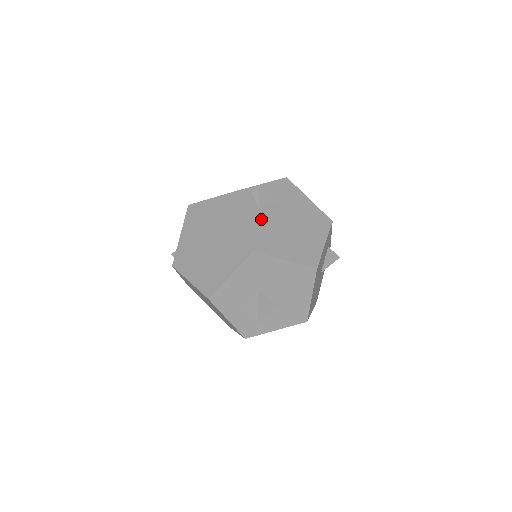
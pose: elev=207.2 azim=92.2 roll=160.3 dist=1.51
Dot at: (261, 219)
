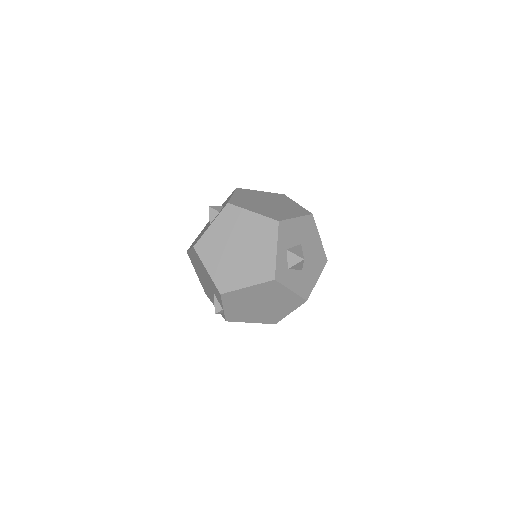
Dot at: occluded
